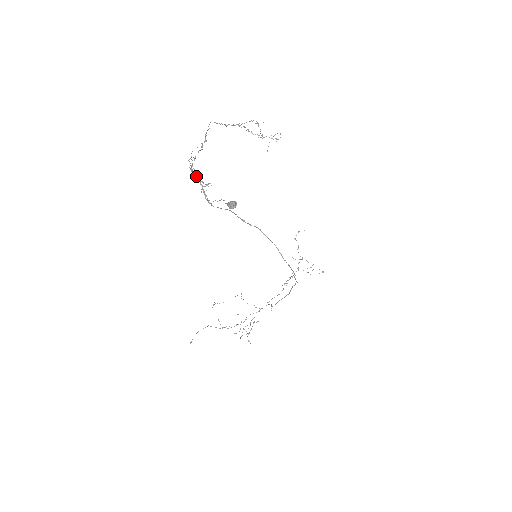
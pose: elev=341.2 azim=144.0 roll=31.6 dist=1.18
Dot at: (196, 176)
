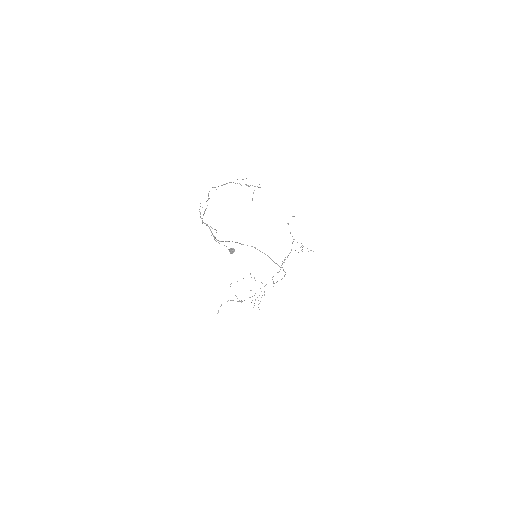
Dot at: (206, 224)
